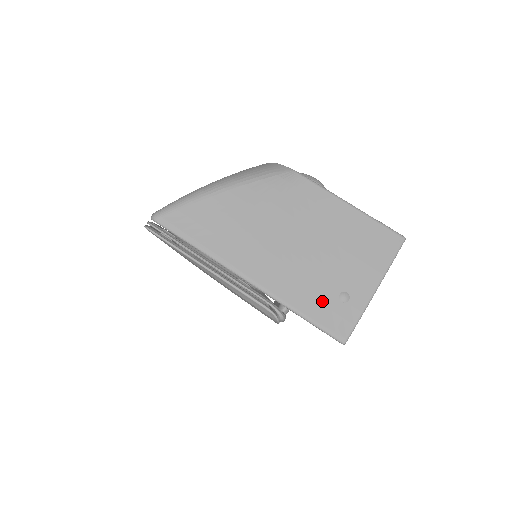
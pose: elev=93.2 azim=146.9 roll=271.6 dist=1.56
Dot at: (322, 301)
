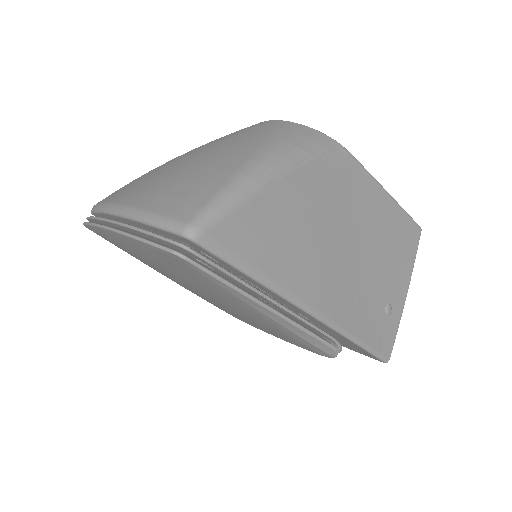
Dot at: (374, 320)
